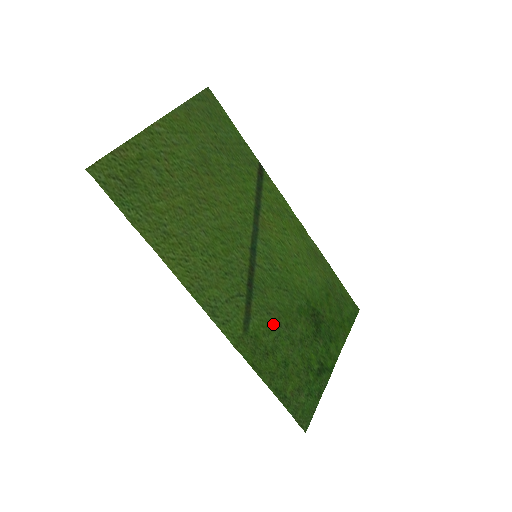
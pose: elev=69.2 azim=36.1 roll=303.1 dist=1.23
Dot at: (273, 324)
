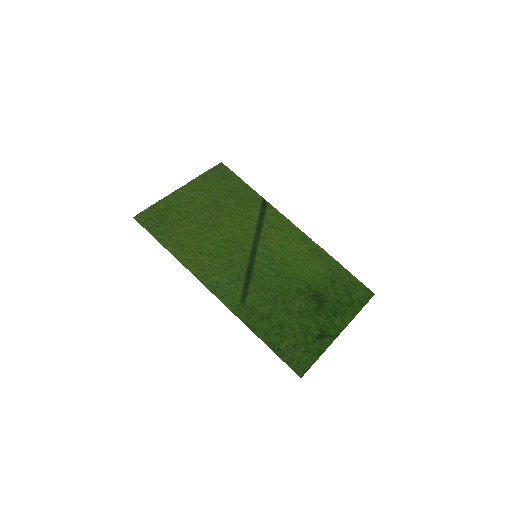
Dot at: (270, 299)
